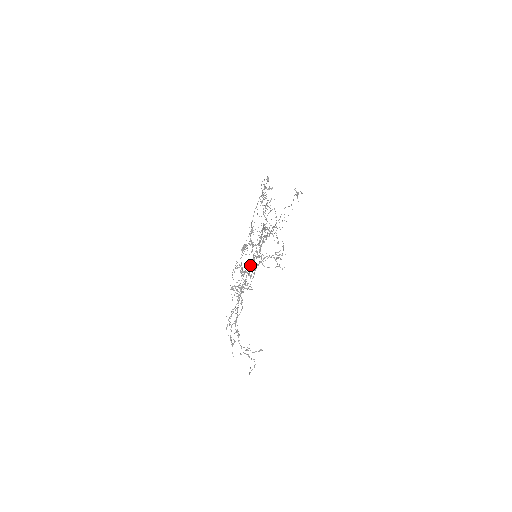
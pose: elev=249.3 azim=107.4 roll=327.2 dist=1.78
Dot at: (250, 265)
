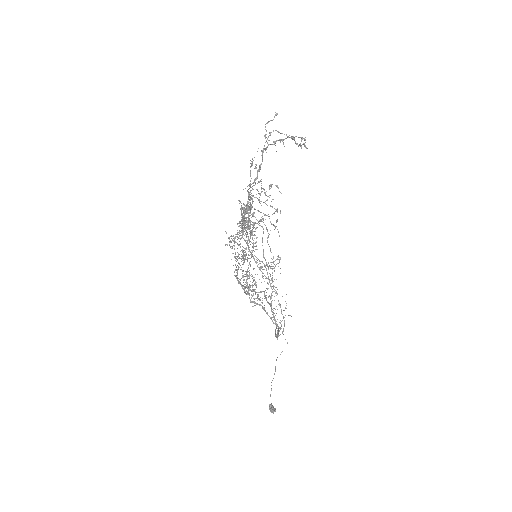
Dot at: (245, 228)
